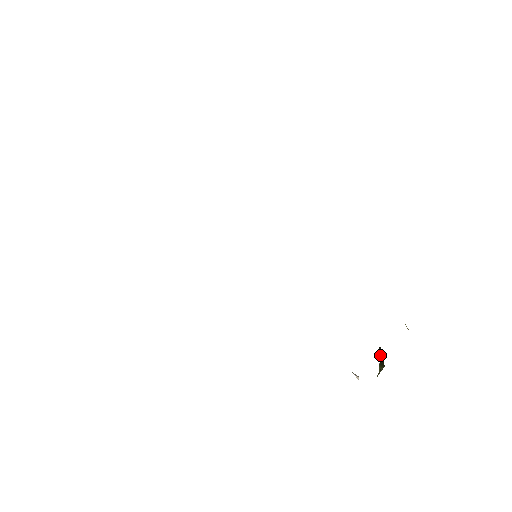
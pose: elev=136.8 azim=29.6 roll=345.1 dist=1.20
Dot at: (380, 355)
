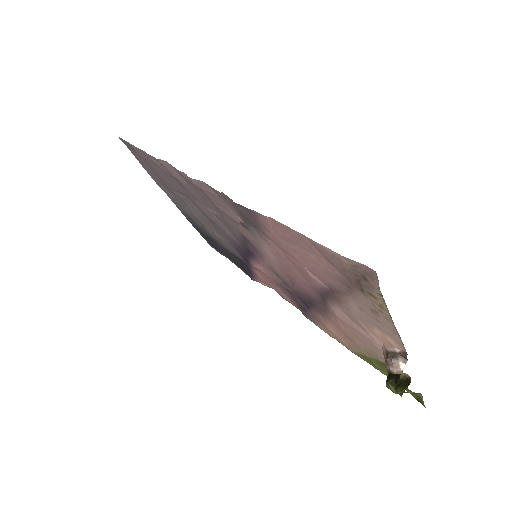
Dot at: (400, 376)
